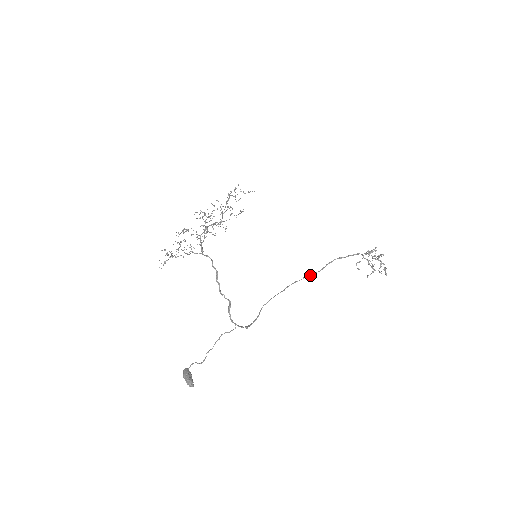
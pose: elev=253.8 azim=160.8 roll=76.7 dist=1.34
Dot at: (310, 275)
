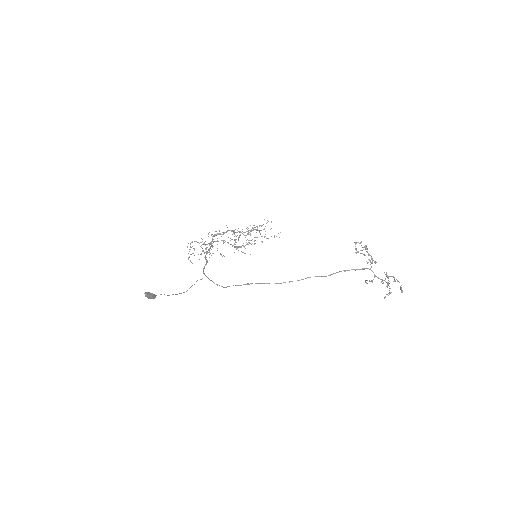
Dot at: (306, 278)
